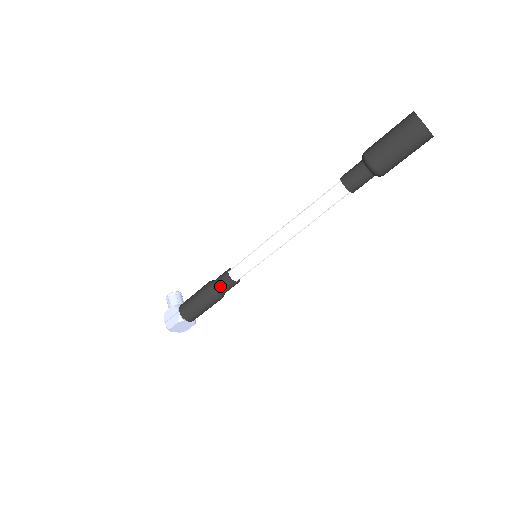
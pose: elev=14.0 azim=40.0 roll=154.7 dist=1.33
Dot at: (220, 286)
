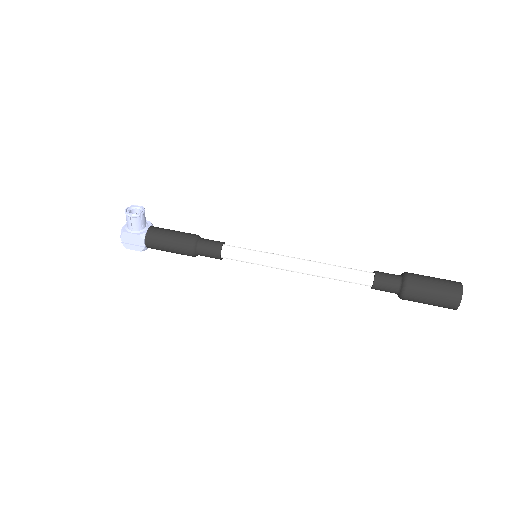
Dot at: (206, 256)
